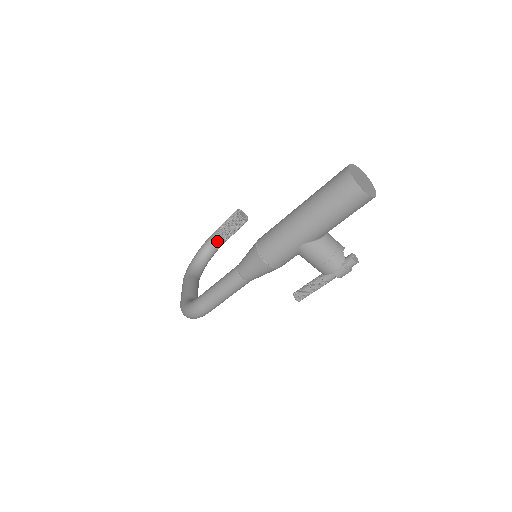
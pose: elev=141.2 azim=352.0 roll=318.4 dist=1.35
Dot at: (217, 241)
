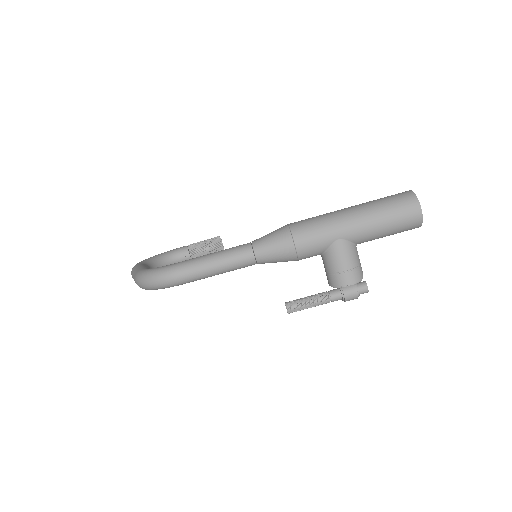
Dot at: (182, 255)
